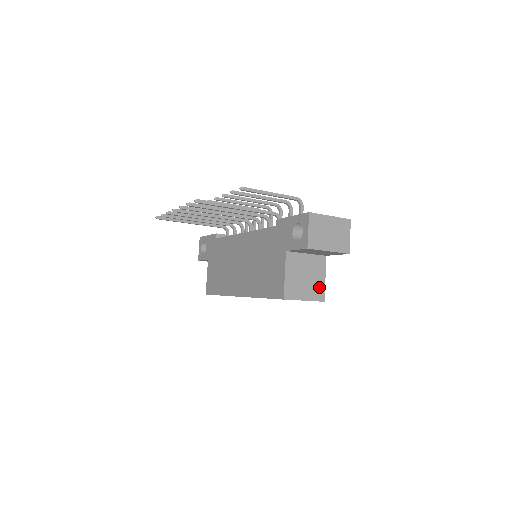
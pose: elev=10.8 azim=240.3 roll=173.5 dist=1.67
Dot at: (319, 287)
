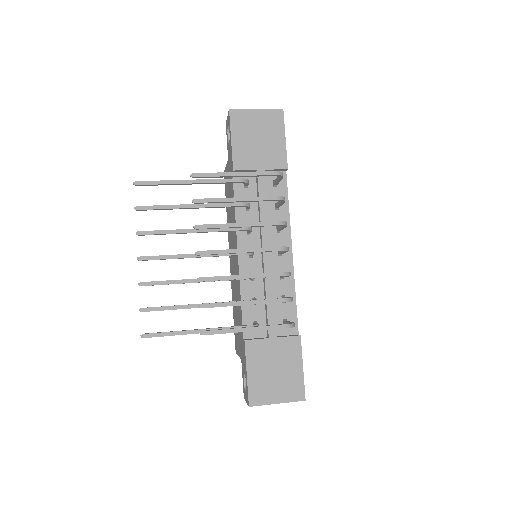
Dot at: occluded
